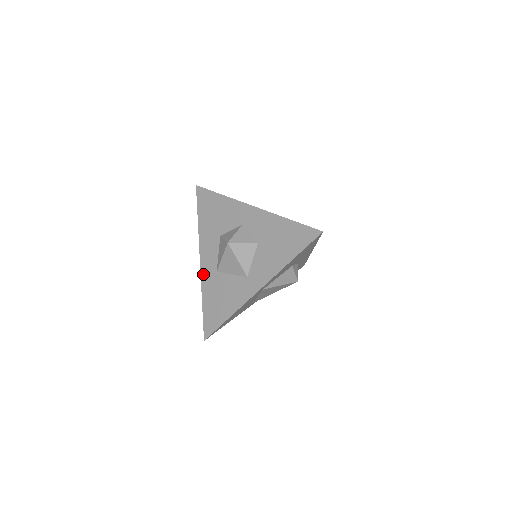
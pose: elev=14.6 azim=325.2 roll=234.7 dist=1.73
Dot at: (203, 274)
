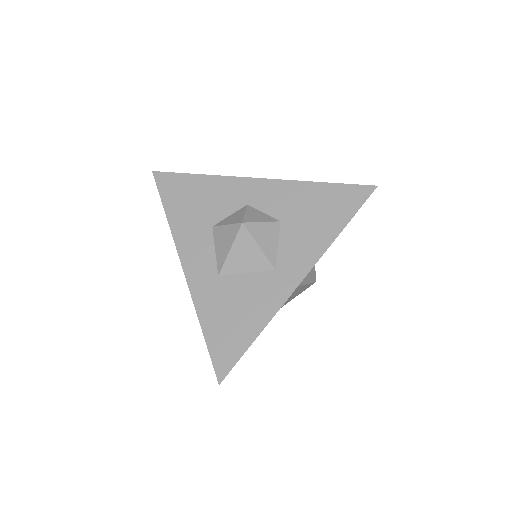
Dot at: (193, 286)
